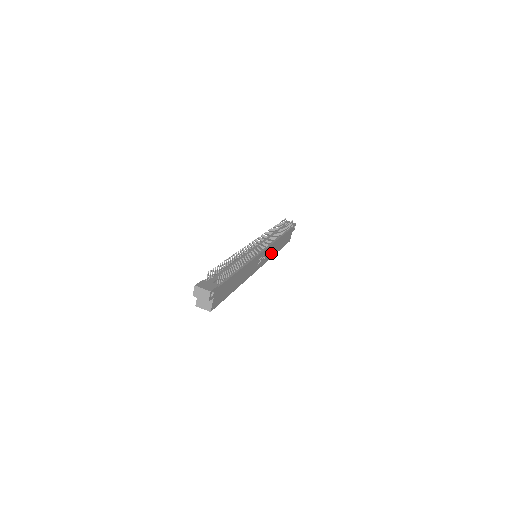
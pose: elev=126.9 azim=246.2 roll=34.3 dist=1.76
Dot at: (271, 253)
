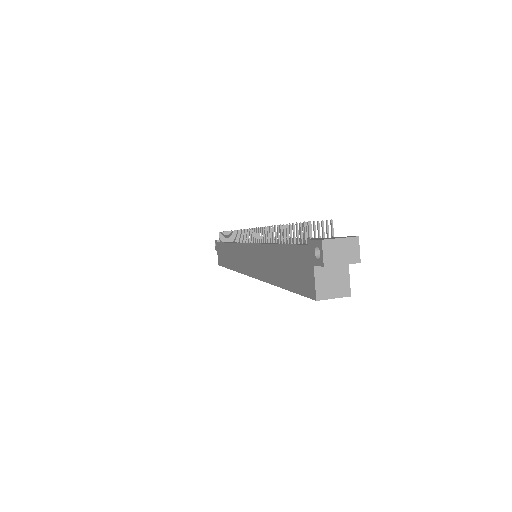
Dot at: occluded
